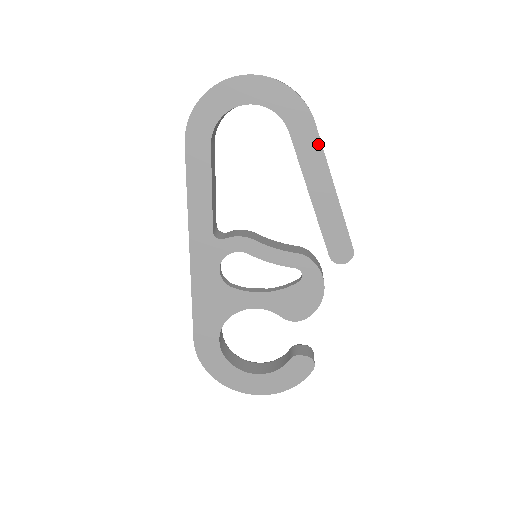
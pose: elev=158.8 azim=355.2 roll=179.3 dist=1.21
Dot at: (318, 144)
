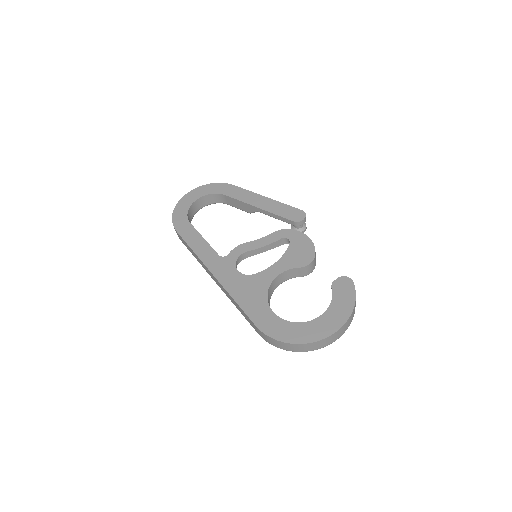
Dot at: (242, 190)
